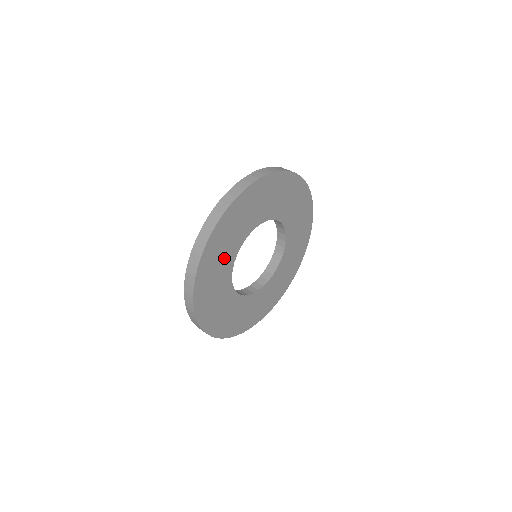
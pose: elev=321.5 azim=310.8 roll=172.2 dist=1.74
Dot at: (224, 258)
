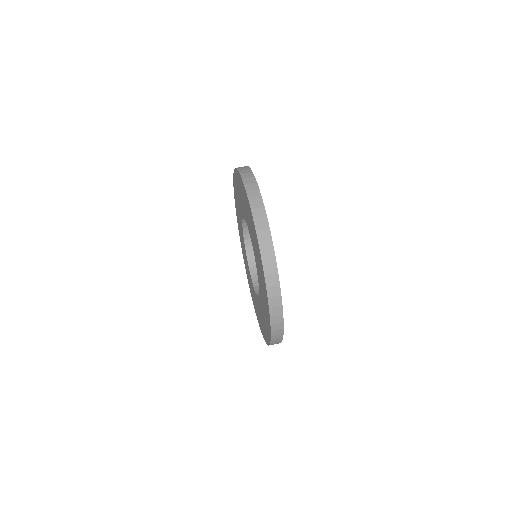
Dot at: occluded
